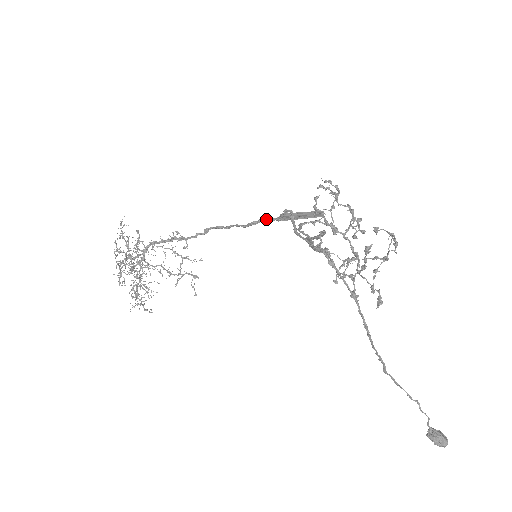
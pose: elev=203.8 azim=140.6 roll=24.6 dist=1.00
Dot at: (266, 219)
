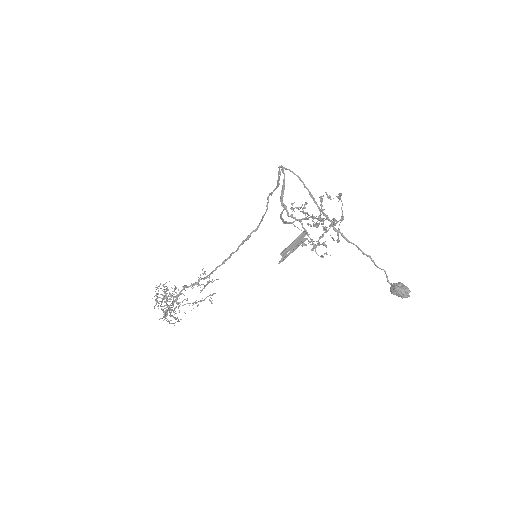
Dot at: (260, 222)
